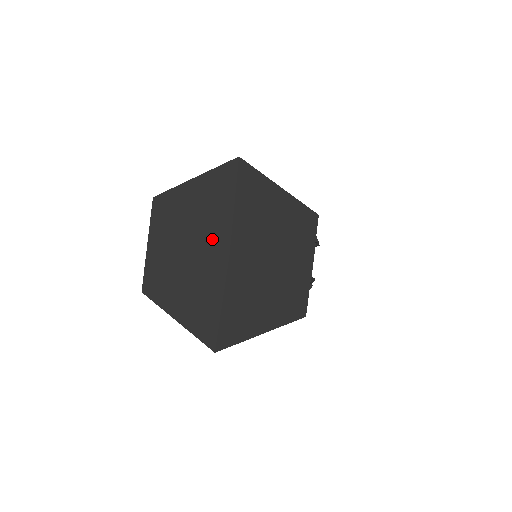
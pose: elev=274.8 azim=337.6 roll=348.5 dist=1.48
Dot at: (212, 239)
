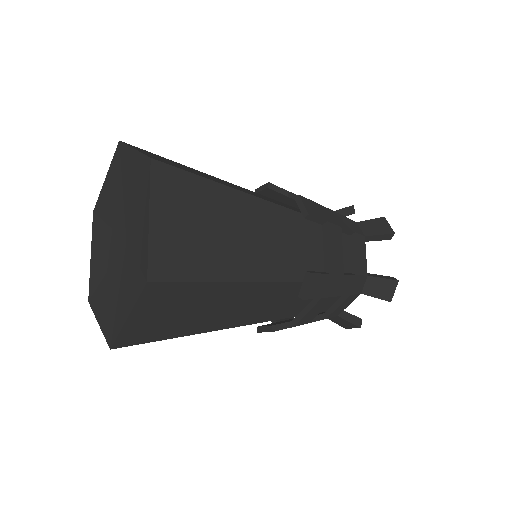
Dot at: (125, 216)
